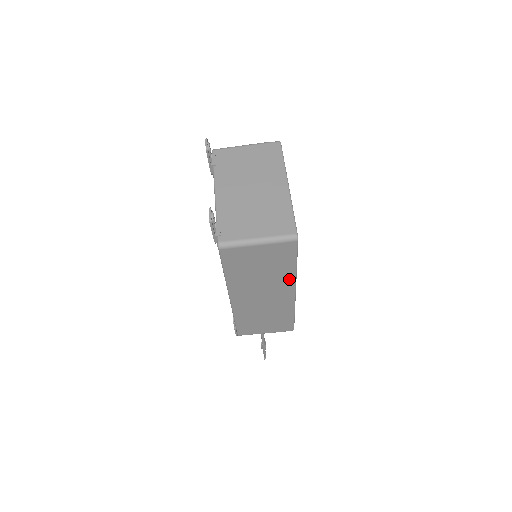
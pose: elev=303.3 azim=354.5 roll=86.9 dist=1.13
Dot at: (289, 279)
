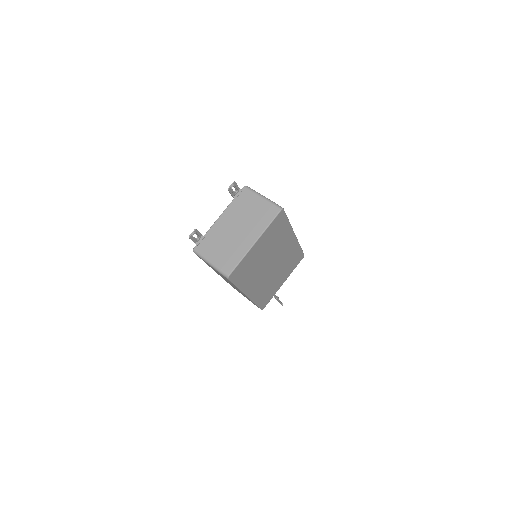
Dot at: (238, 289)
